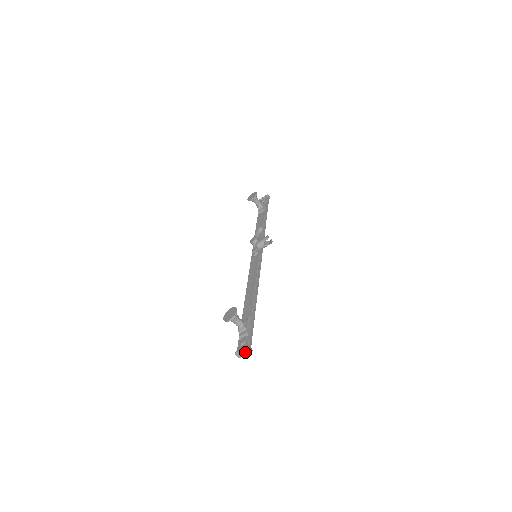
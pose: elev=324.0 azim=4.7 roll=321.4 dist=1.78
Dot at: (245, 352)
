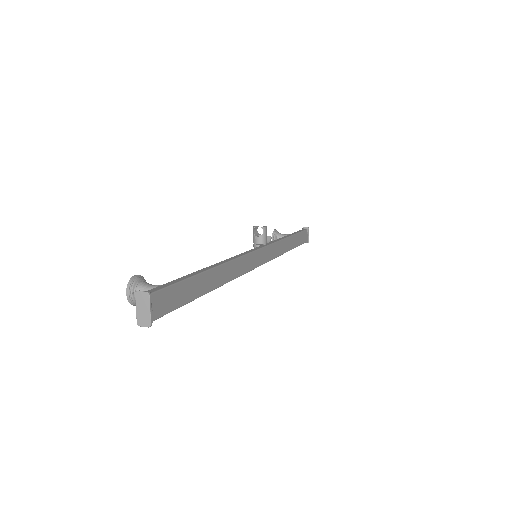
Dot at: (144, 306)
